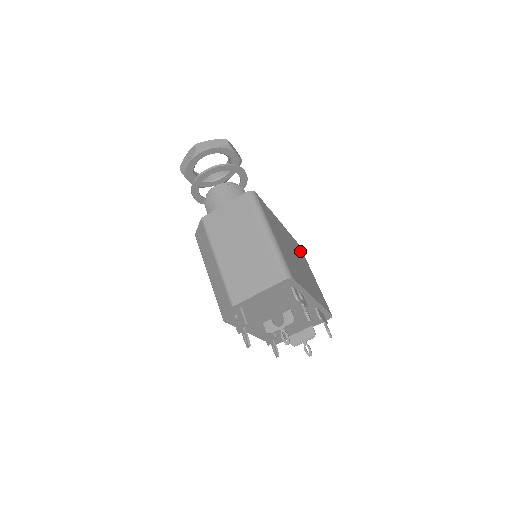
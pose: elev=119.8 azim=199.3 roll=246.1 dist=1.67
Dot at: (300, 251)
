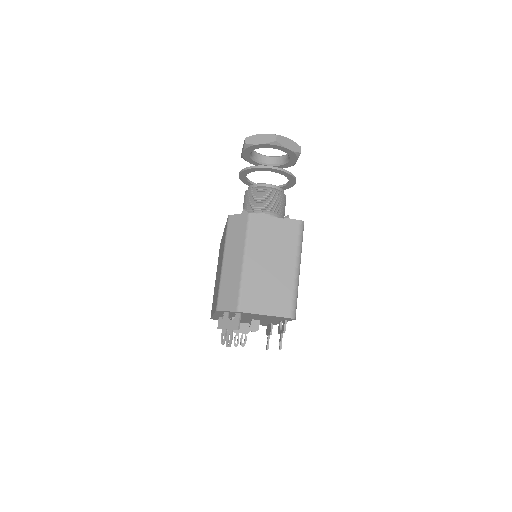
Dot at: occluded
